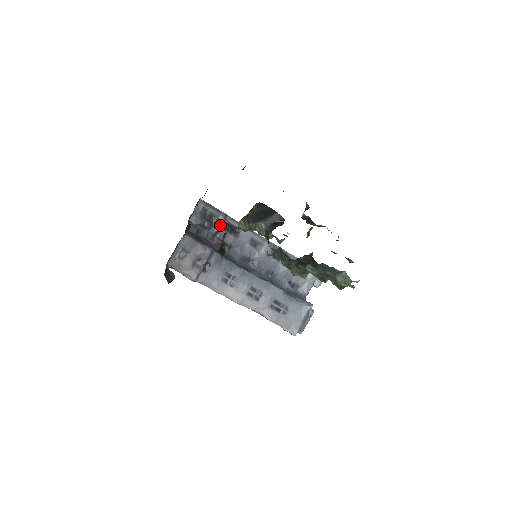
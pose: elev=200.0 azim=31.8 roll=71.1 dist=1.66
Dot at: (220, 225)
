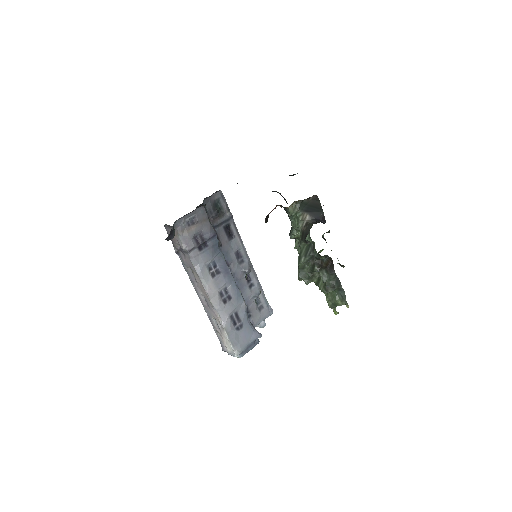
Dot at: (223, 222)
